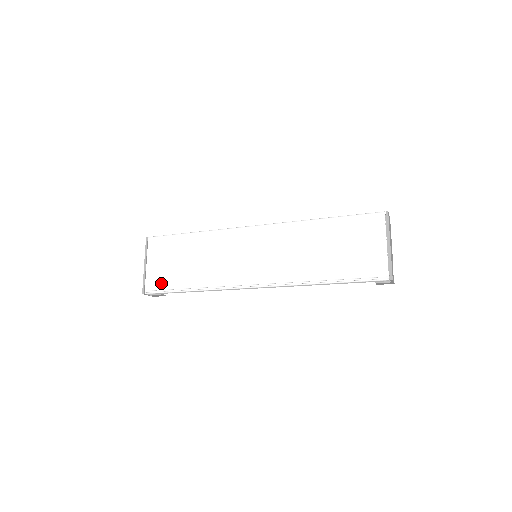
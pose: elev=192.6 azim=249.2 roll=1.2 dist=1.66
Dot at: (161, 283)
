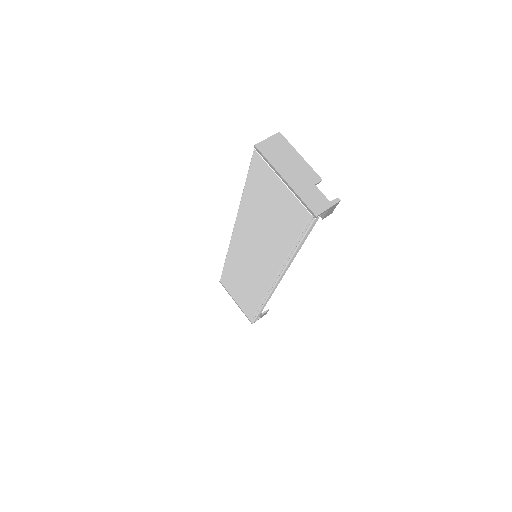
Dot at: (249, 312)
